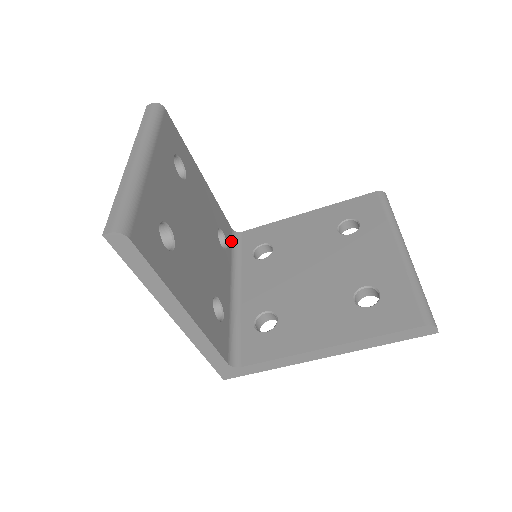
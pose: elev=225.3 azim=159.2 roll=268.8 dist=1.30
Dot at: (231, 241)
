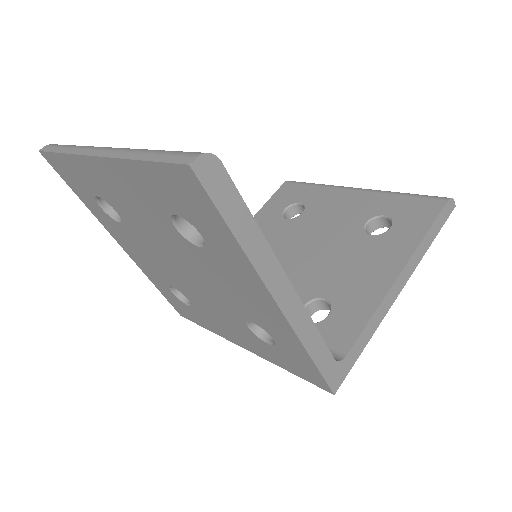
Dot at: occluded
